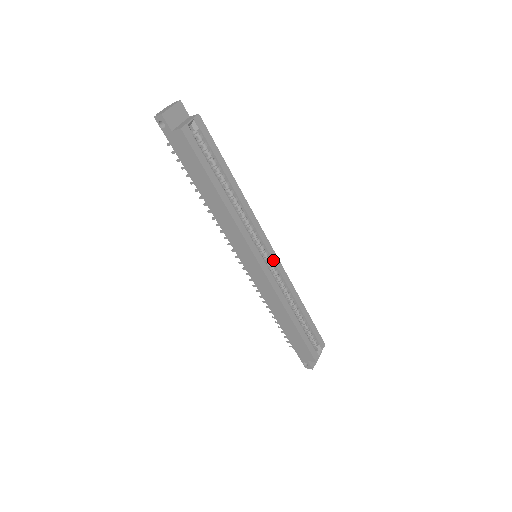
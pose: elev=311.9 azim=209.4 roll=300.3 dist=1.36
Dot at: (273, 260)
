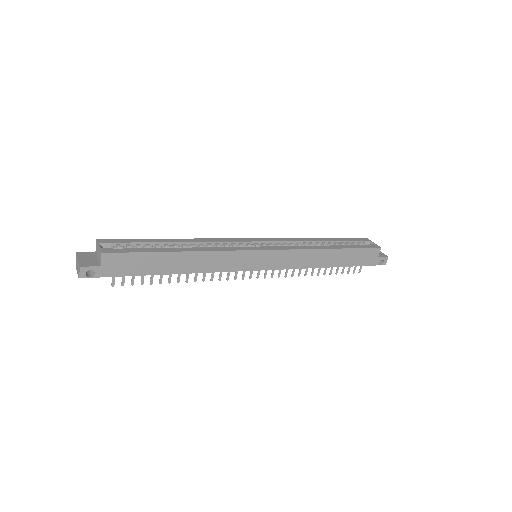
Dot at: (265, 242)
